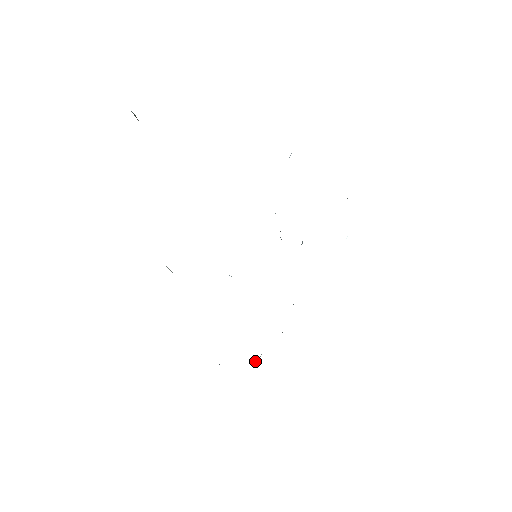
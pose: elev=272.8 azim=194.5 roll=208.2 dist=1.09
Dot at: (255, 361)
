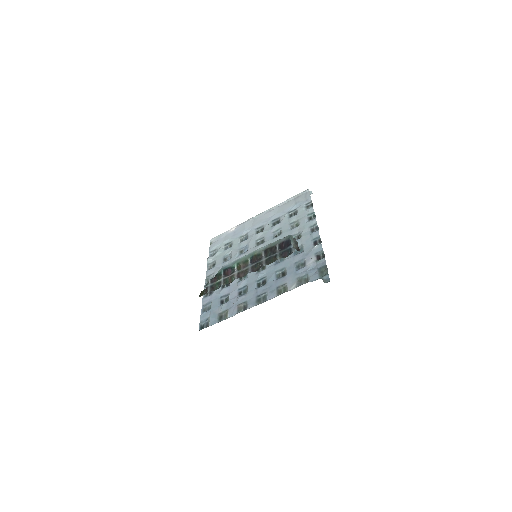
Dot at: (208, 267)
